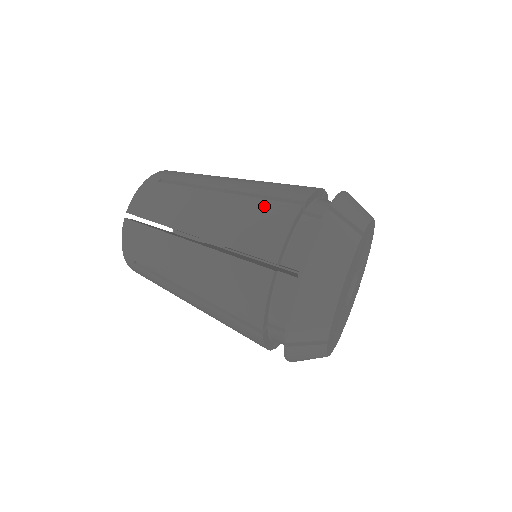
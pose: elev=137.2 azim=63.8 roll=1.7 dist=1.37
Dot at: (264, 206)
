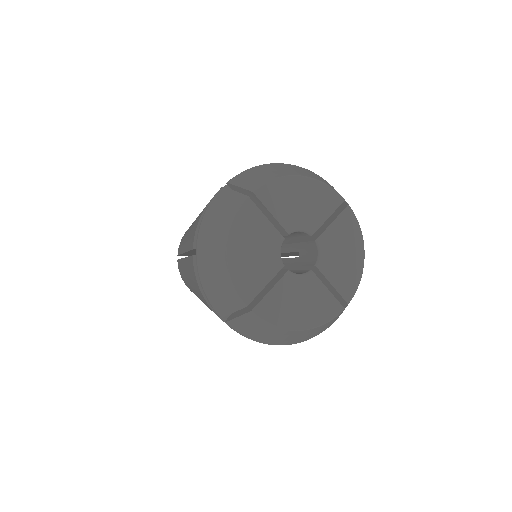
Dot at: occluded
